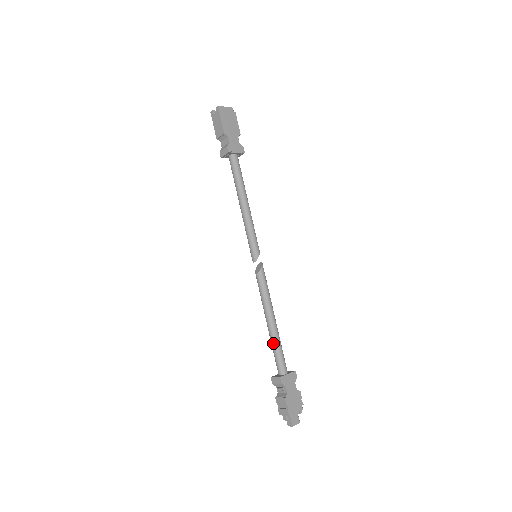
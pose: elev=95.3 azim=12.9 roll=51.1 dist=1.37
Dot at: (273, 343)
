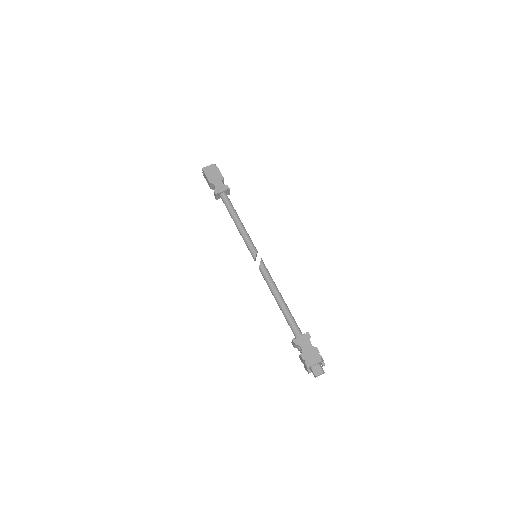
Dot at: (284, 315)
